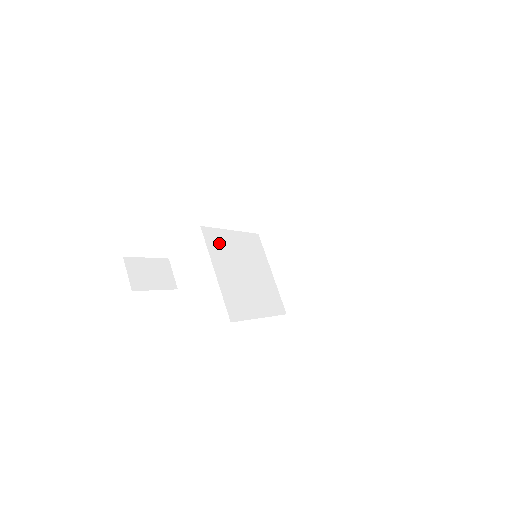
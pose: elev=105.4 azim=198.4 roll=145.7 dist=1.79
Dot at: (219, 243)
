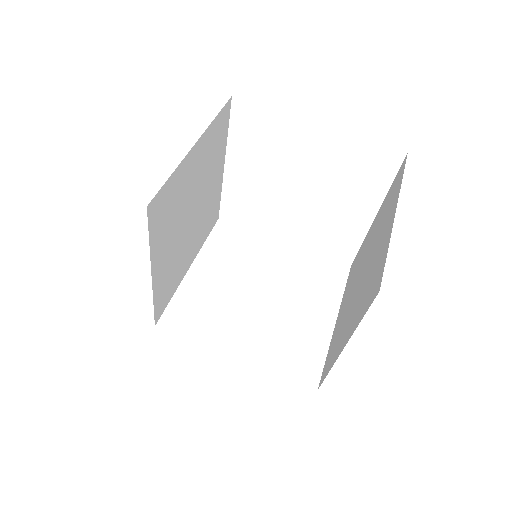
Dot at: (237, 244)
